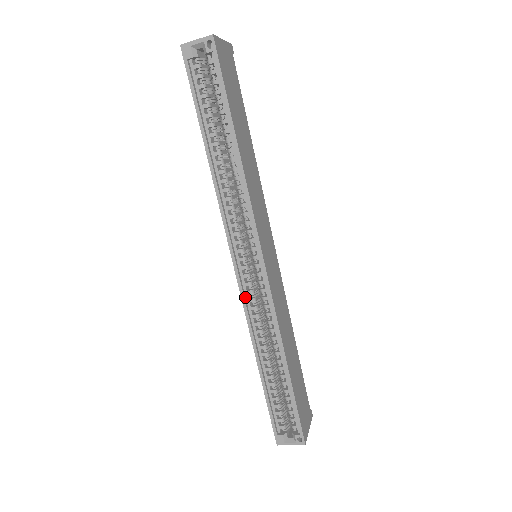
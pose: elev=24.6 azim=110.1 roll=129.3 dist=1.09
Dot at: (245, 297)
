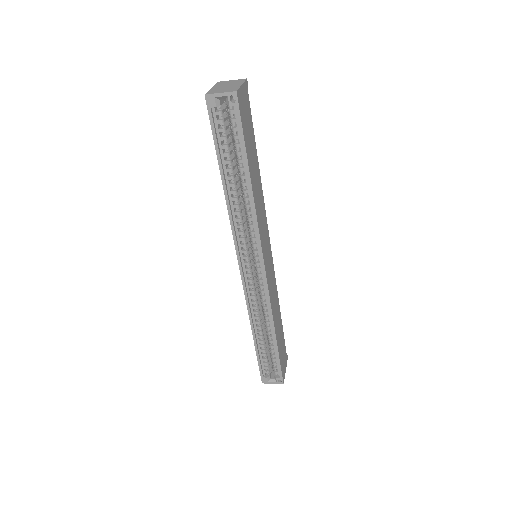
Dot at: (246, 289)
